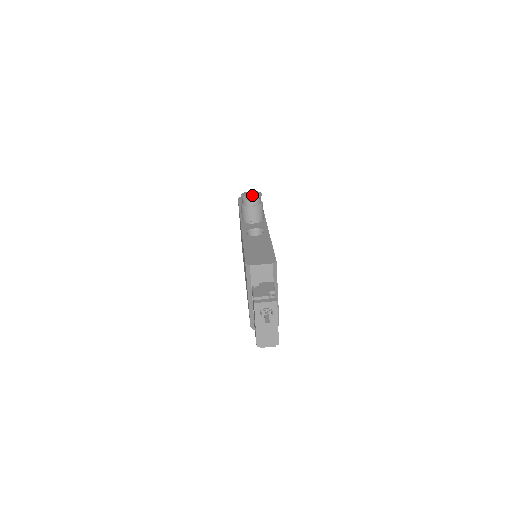
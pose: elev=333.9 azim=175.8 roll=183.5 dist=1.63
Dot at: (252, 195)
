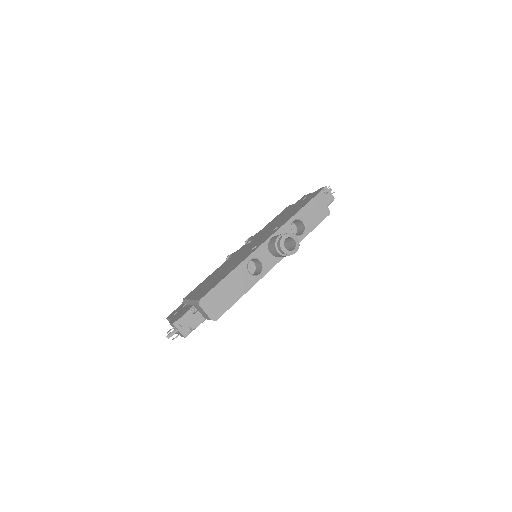
Dot at: (294, 241)
